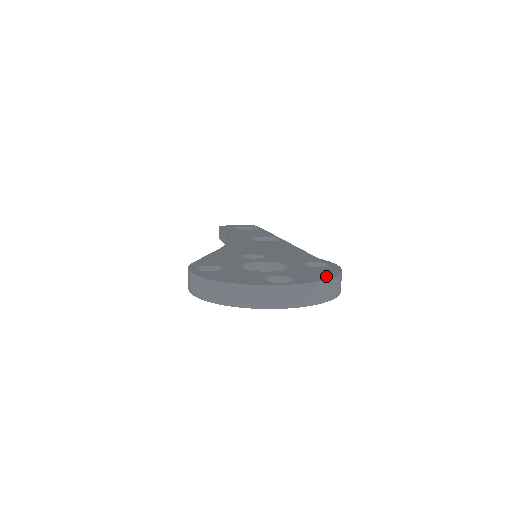
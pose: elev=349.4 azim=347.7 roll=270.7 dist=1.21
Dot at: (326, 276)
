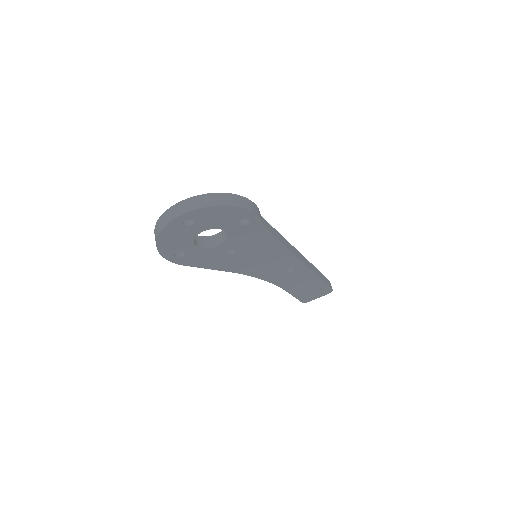
Dot at: occluded
